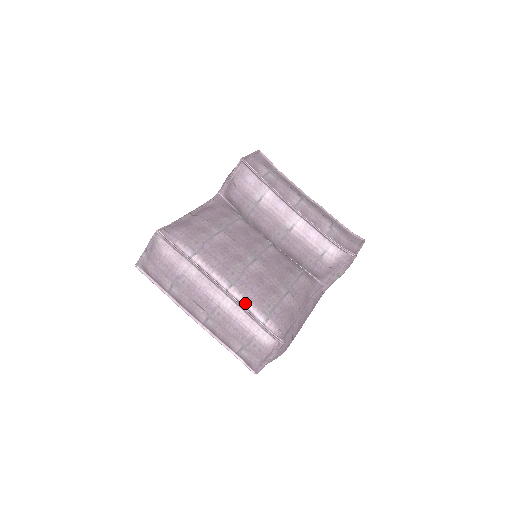
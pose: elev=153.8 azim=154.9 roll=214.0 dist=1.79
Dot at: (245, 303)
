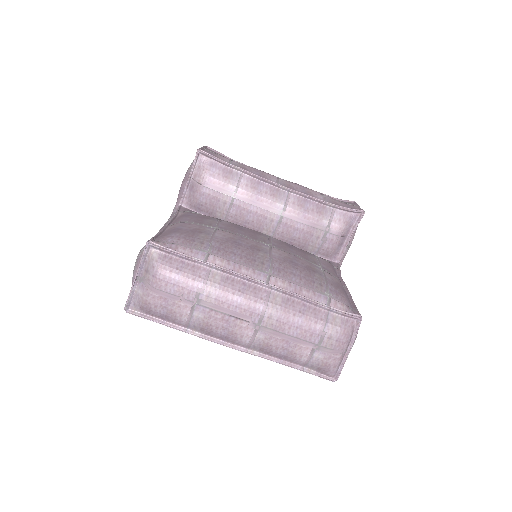
Dot at: (296, 290)
